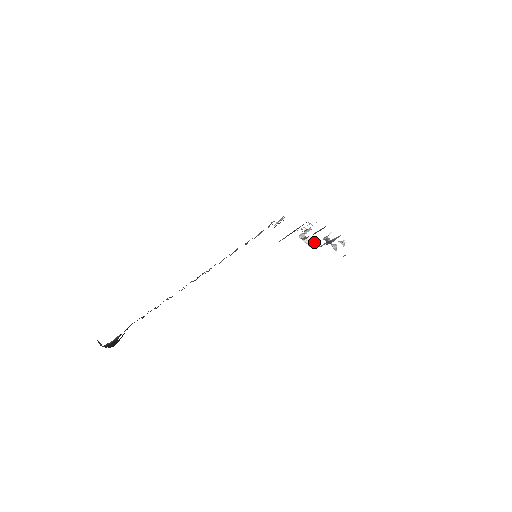
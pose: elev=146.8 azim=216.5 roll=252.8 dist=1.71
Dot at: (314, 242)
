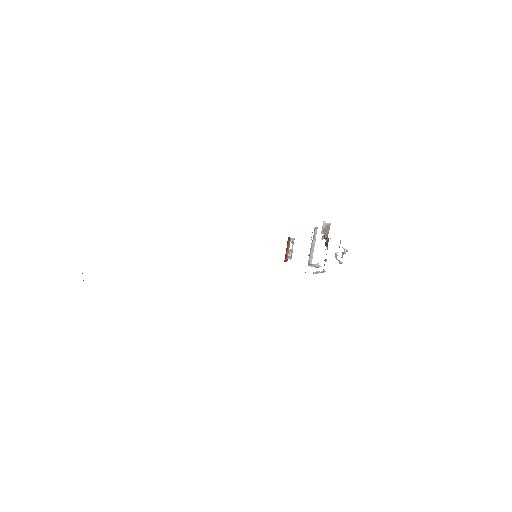
Dot at: occluded
